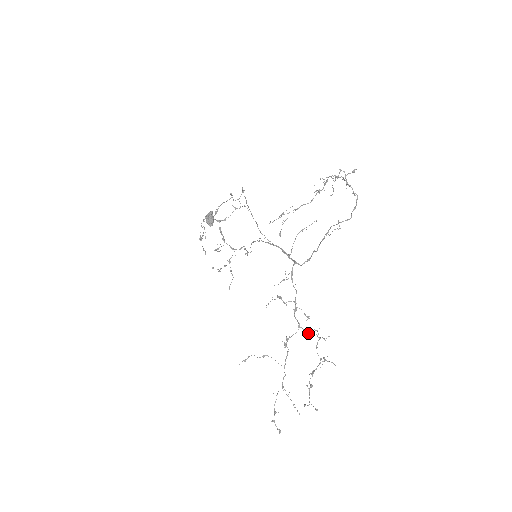
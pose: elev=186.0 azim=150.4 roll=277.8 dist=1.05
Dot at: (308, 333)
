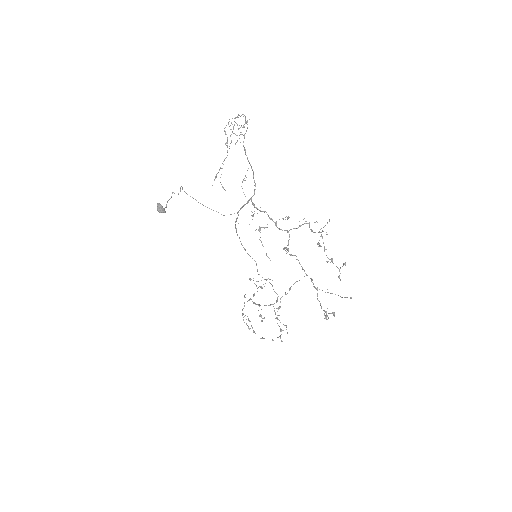
Dot at: (297, 228)
